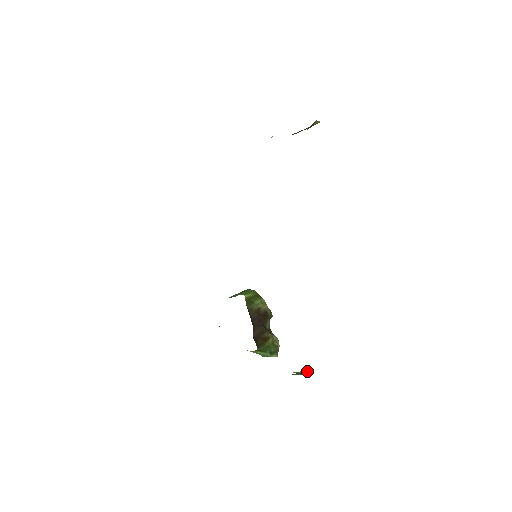
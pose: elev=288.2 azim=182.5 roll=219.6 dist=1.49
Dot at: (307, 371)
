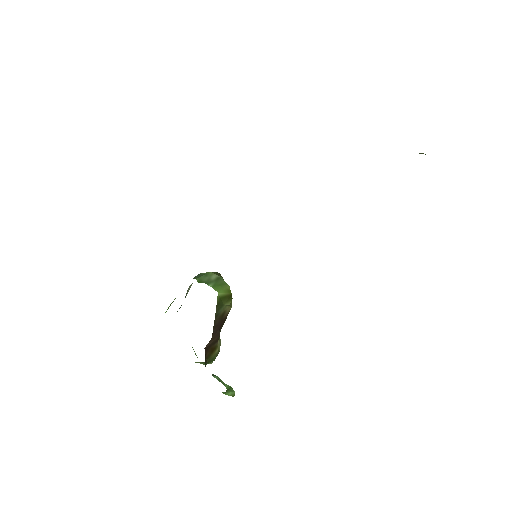
Dot at: (234, 393)
